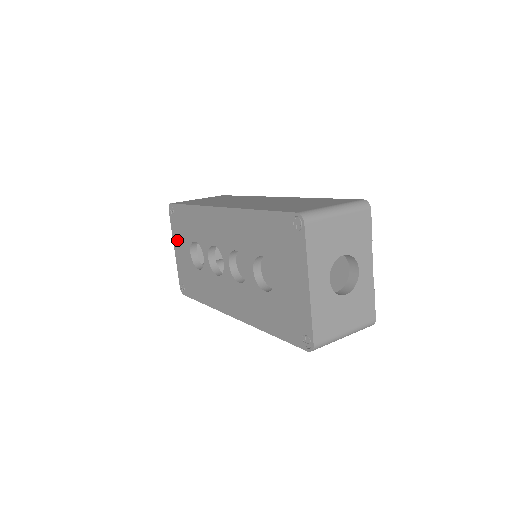
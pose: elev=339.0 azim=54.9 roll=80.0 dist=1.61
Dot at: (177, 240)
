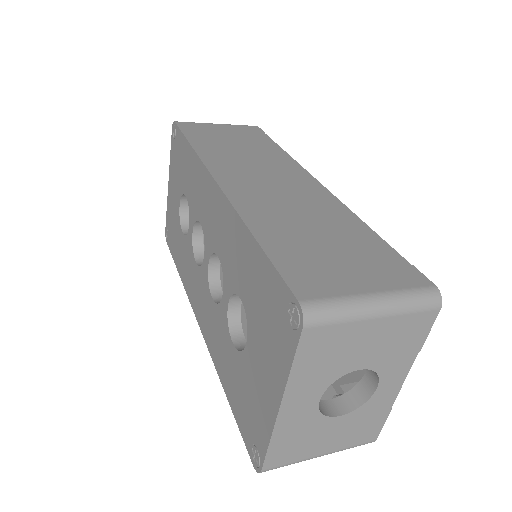
Dot at: (172, 175)
